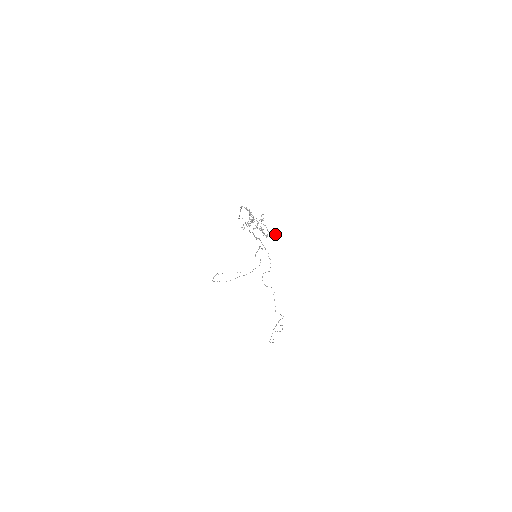
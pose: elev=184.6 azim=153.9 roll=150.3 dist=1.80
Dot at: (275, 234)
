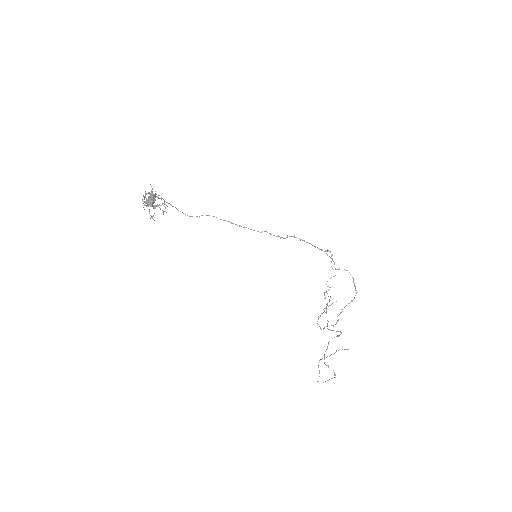
Dot at: (148, 197)
